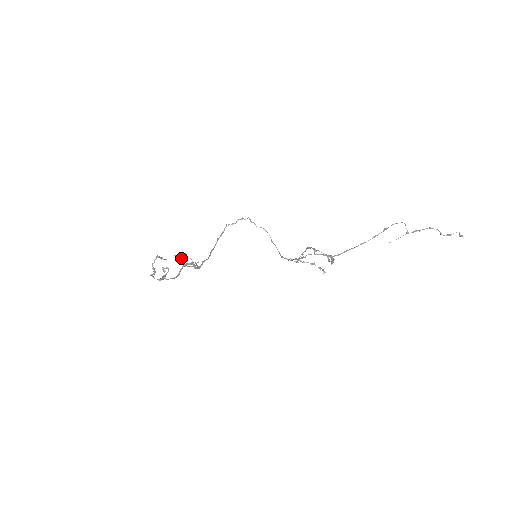
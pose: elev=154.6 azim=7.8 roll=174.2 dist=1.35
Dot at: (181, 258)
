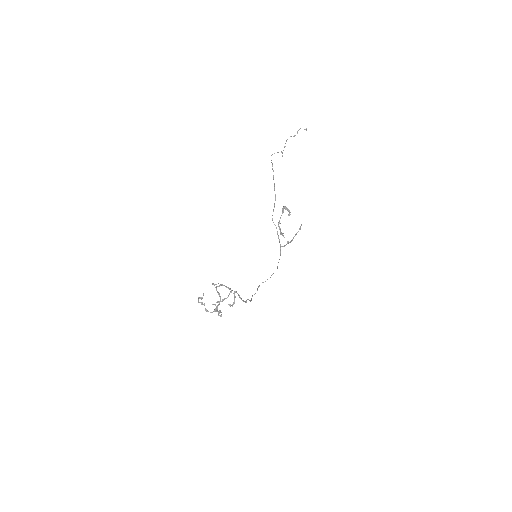
Dot at: (222, 300)
